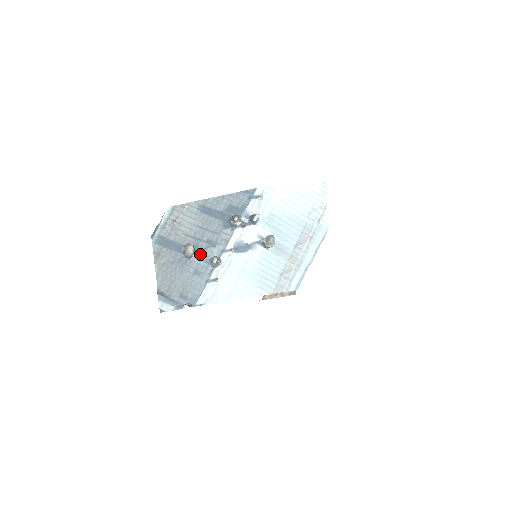
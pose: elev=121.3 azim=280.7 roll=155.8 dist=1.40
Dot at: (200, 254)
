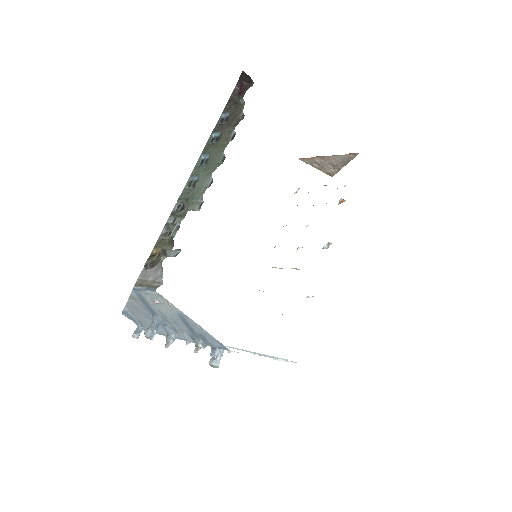
Dot at: (164, 326)
